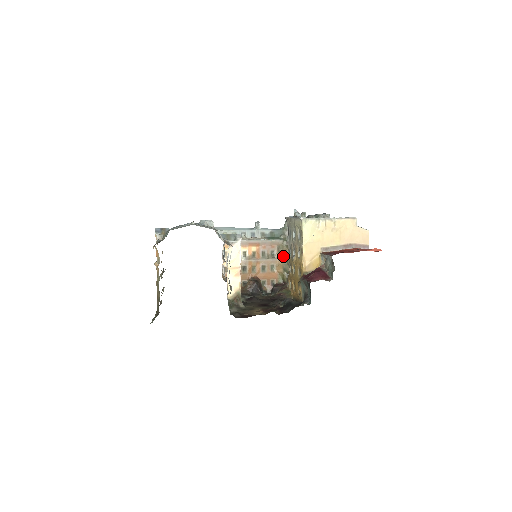
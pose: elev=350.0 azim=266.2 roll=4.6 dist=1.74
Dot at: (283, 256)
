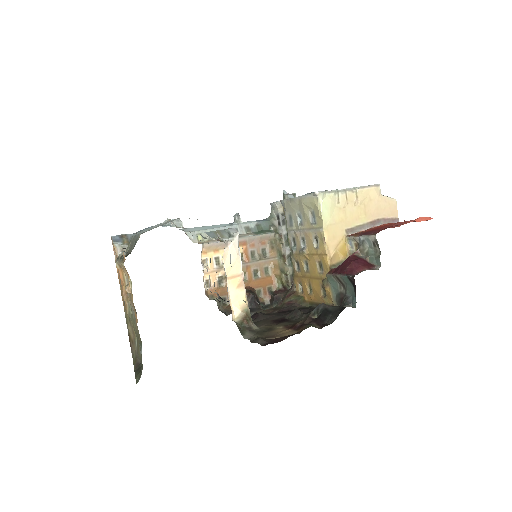
Dot at: (277, 253)
